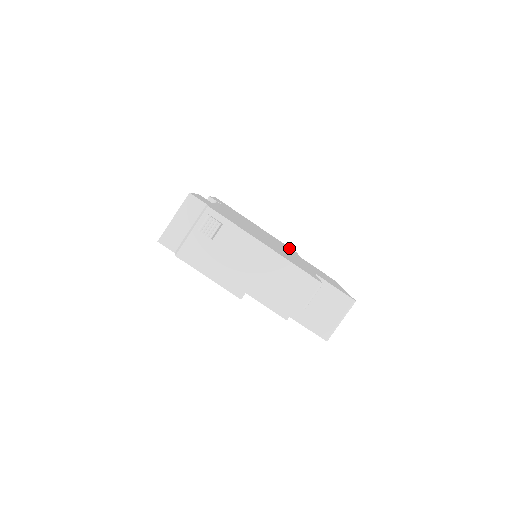
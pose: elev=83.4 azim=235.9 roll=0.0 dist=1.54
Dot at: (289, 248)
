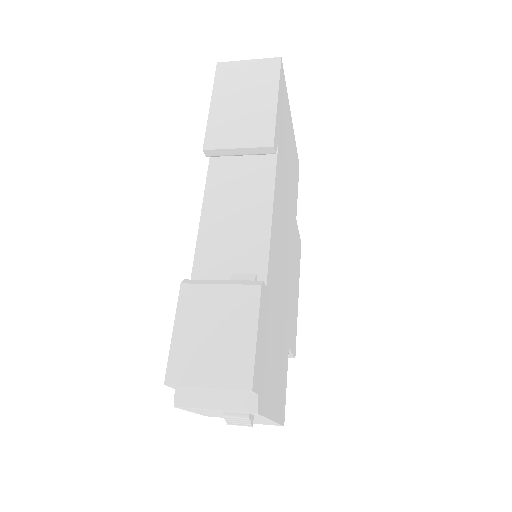
Dot at: occluded
